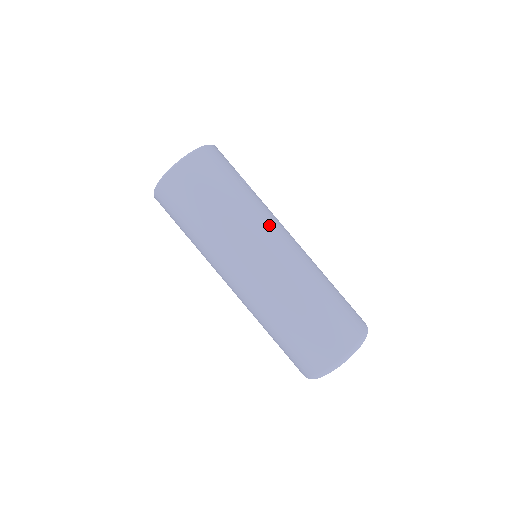
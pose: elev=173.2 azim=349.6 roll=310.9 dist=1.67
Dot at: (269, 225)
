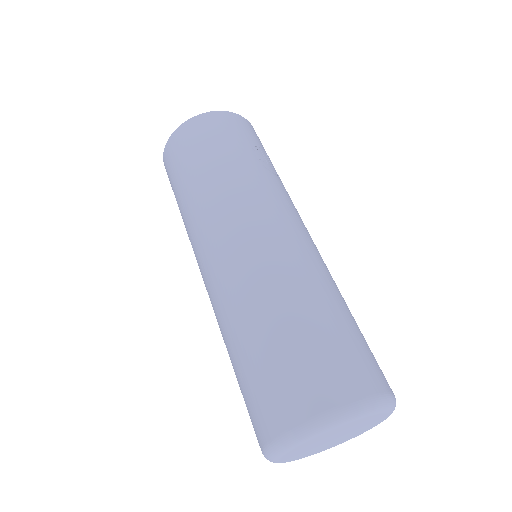
Dot at: (267, 202)
